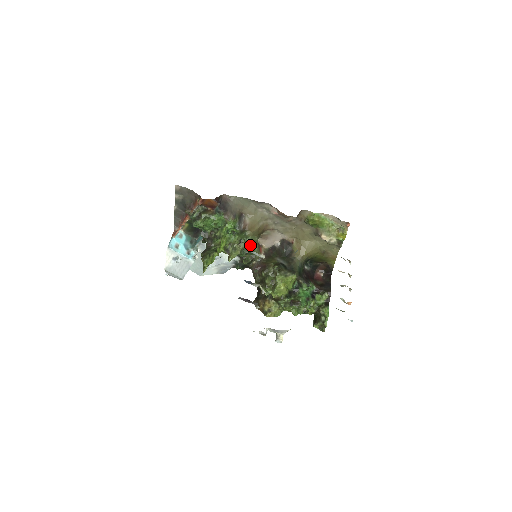
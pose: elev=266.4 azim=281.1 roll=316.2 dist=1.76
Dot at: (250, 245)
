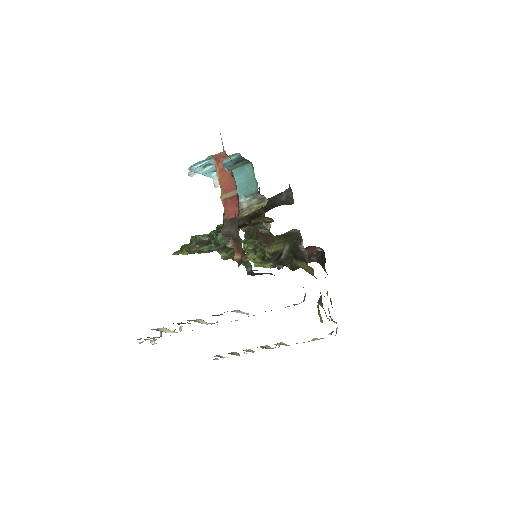
Dot at: occluded
